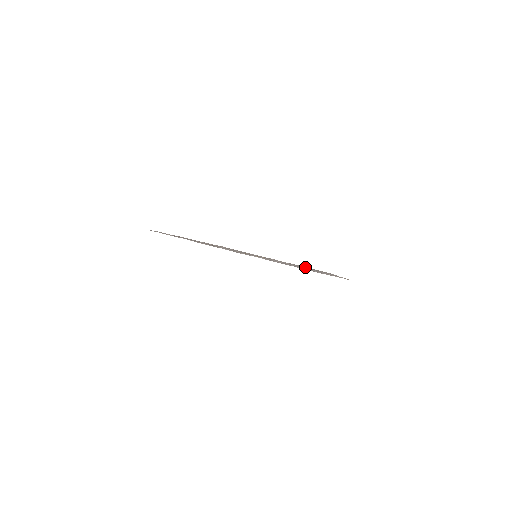
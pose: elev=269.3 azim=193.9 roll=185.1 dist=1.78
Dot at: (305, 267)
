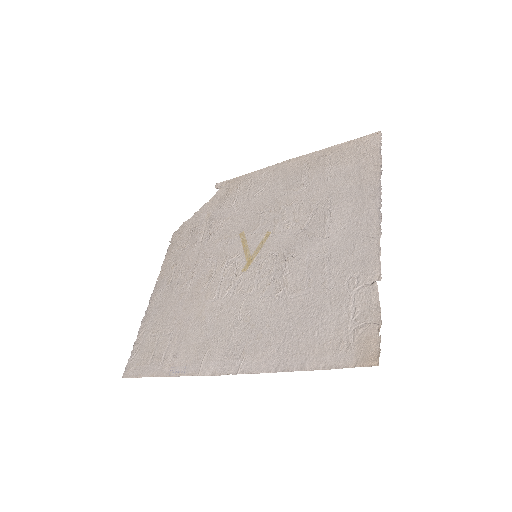
Dot at: (335, 160)
